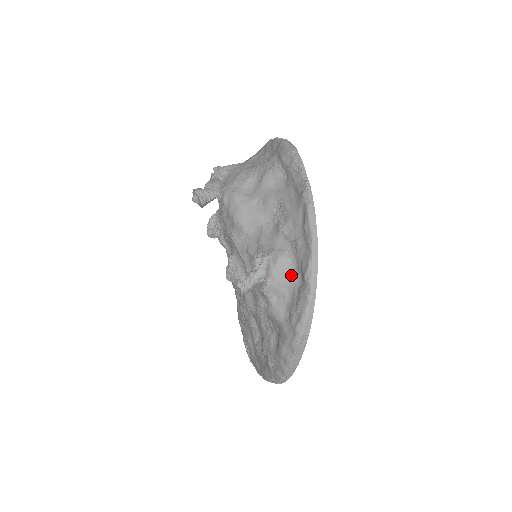
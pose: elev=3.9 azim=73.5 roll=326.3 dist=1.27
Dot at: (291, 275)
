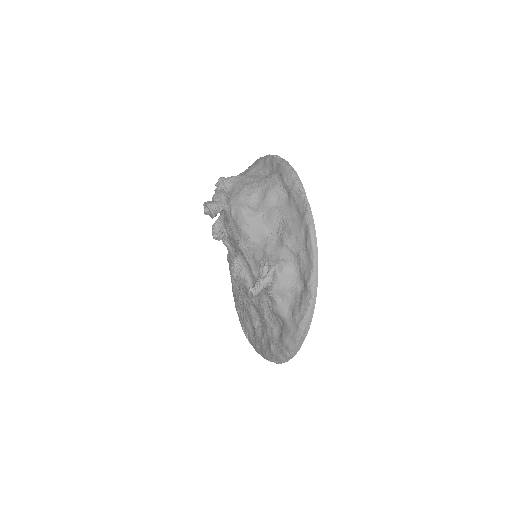
Dot at: (294, 281)
